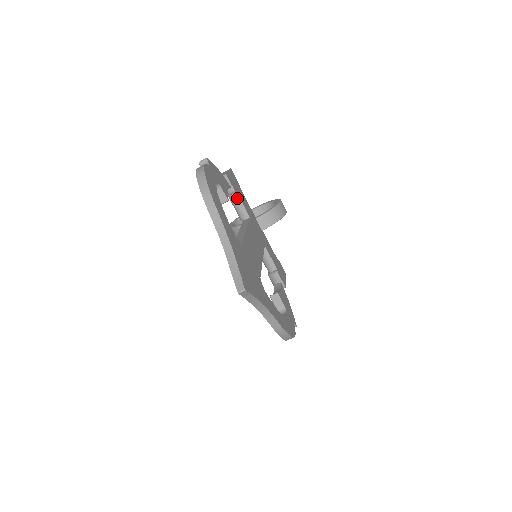
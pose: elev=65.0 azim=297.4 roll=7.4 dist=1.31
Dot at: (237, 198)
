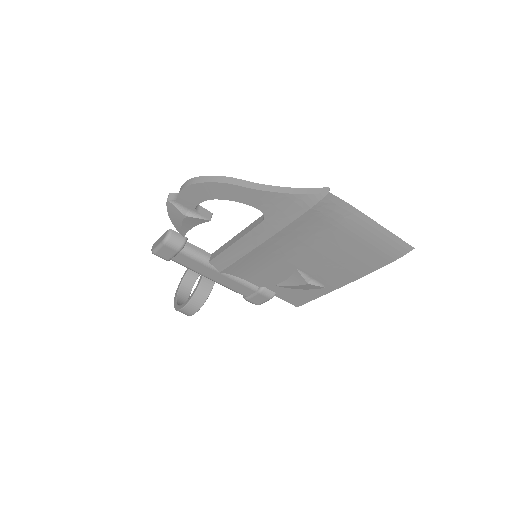
Dot at: (190, 246)
